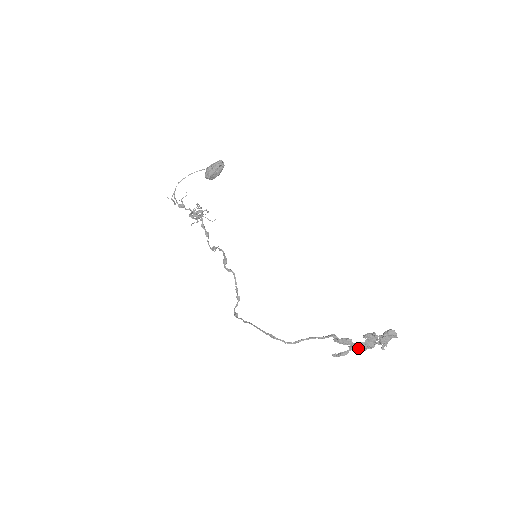
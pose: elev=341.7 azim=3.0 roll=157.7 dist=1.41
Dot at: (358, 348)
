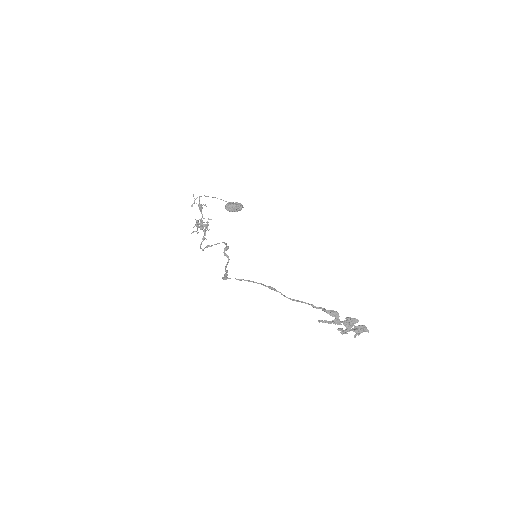
Dot at: (340, 324)
